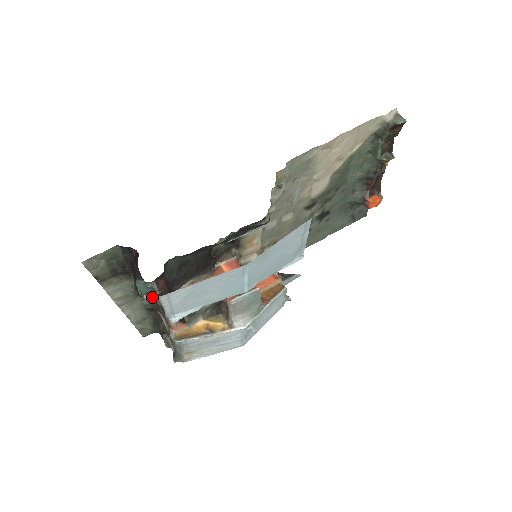
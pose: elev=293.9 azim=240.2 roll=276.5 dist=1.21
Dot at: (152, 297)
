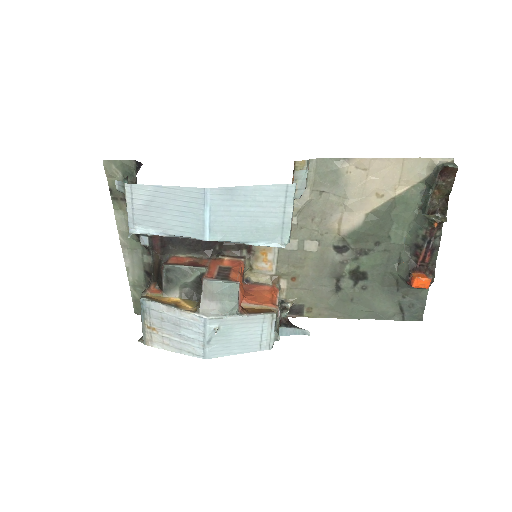
Dot at: (121, 186)
